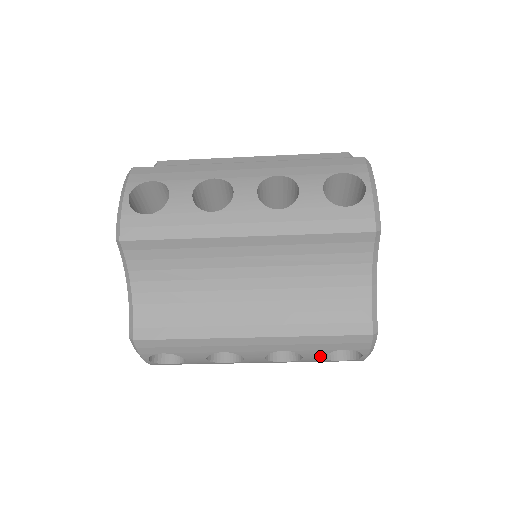
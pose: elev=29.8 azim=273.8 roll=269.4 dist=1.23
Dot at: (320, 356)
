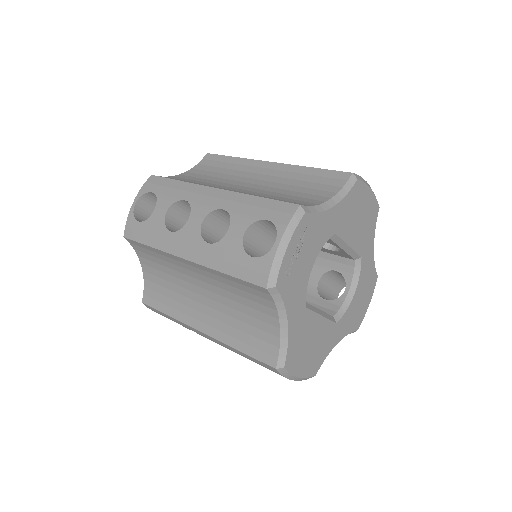
Dot at: occluded
